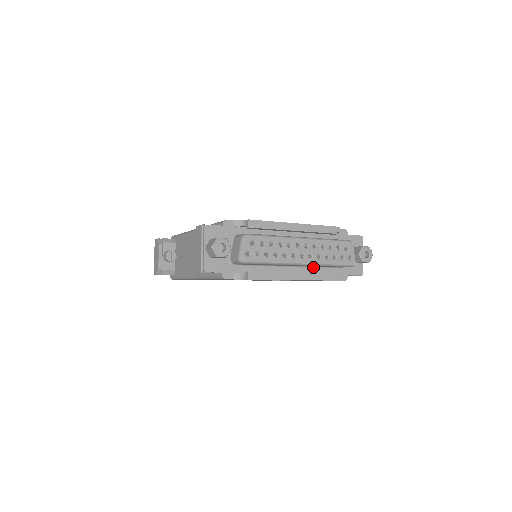
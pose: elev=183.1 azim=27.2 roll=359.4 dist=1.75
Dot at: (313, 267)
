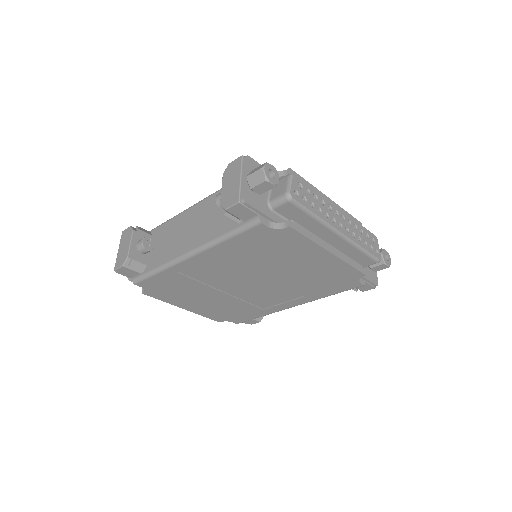
Dot at: occluded
